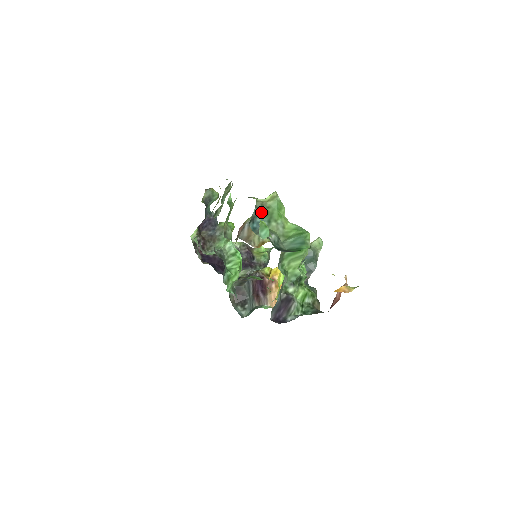
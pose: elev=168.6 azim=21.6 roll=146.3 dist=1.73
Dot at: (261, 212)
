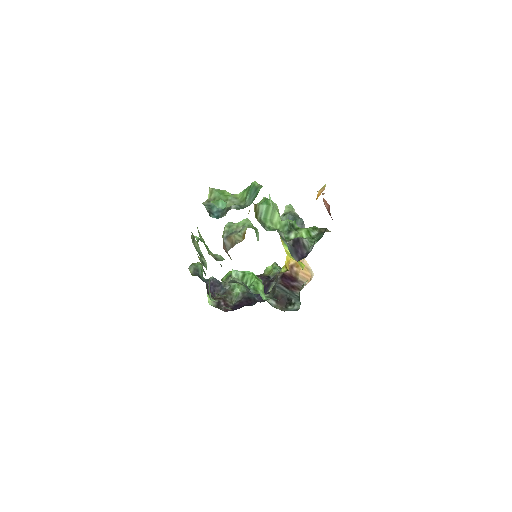
Dot at: (212, 205)
